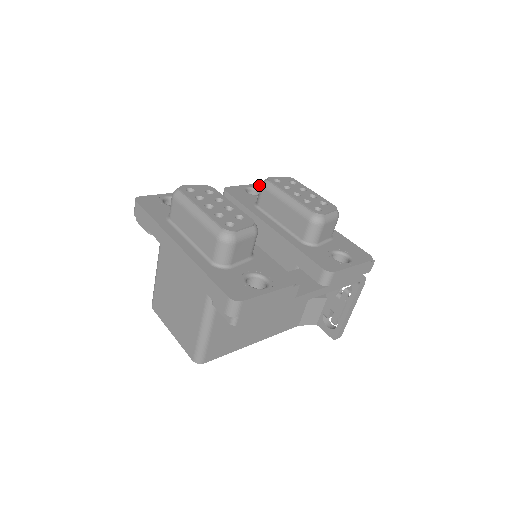
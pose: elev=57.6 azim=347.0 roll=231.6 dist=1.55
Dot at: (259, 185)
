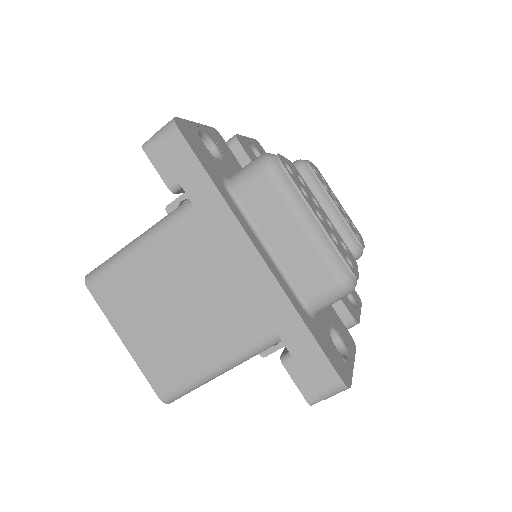
Dot at: (255, 143)
